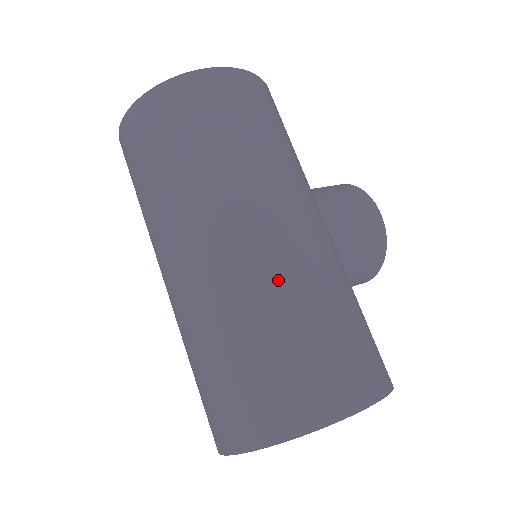
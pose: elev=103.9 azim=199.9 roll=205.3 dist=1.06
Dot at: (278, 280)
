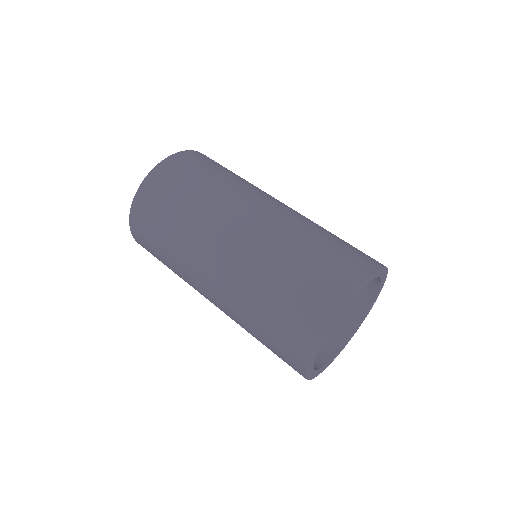
Dot at: (297, 221)
